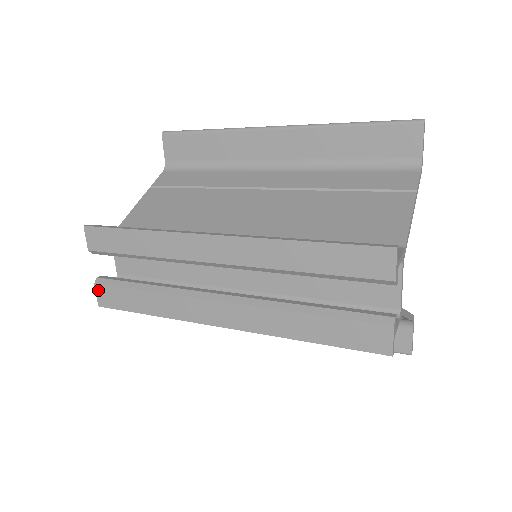
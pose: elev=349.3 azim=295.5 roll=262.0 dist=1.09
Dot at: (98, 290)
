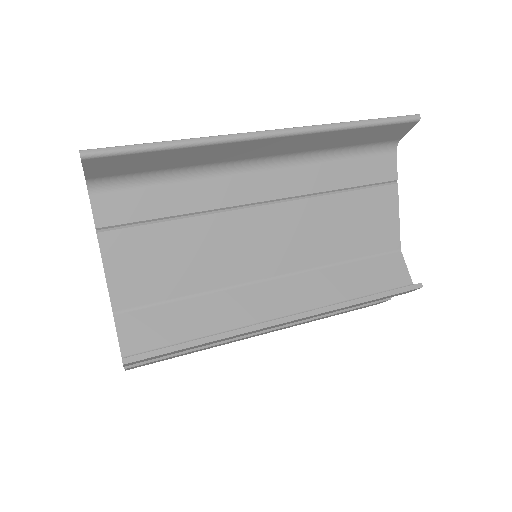
Dot at: occluded
